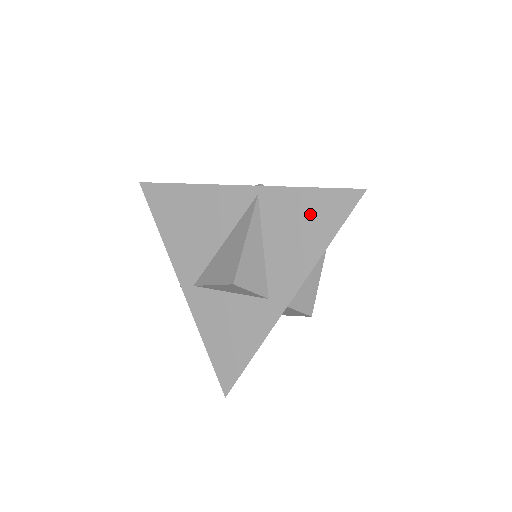
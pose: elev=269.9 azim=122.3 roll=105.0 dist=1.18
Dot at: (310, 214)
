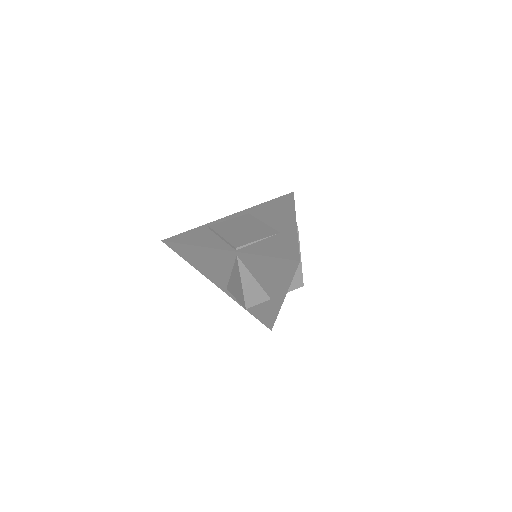
Dot at: (273, 268)
